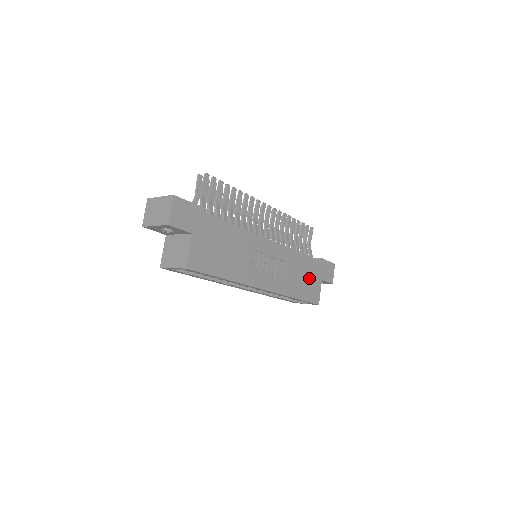
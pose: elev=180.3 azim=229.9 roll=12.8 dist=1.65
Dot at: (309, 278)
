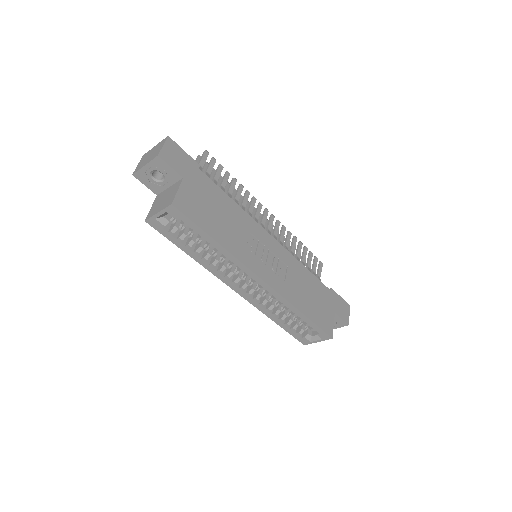
Dot at: (319, 301)
